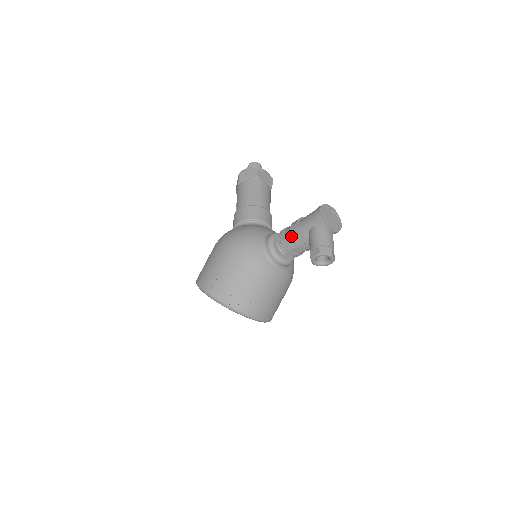
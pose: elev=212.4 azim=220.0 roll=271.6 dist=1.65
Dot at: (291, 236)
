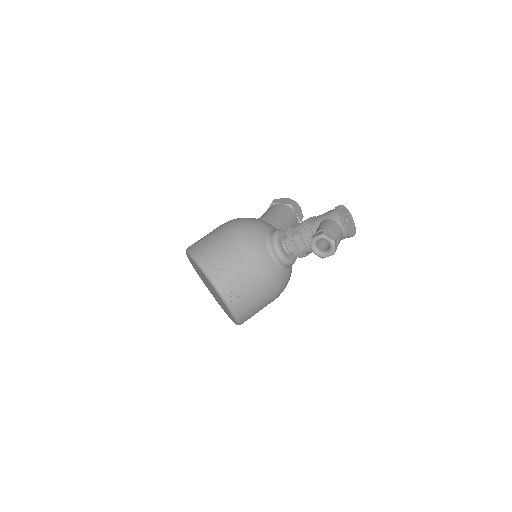
Dot at: (300, 226)
